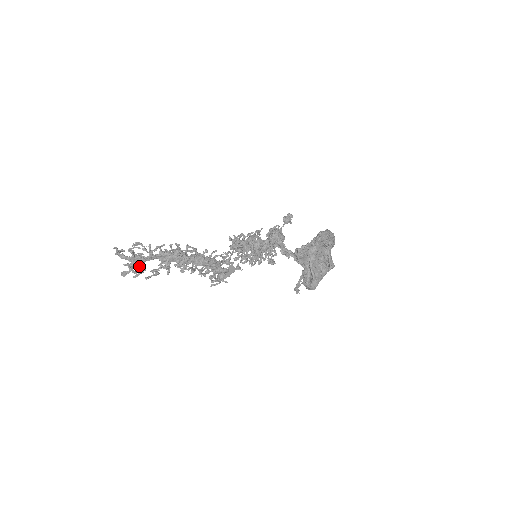
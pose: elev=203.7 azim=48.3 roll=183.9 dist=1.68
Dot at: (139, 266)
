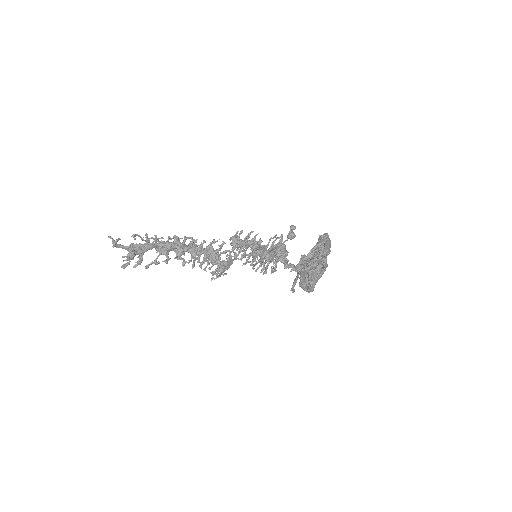
Dot at: (139, 260)
